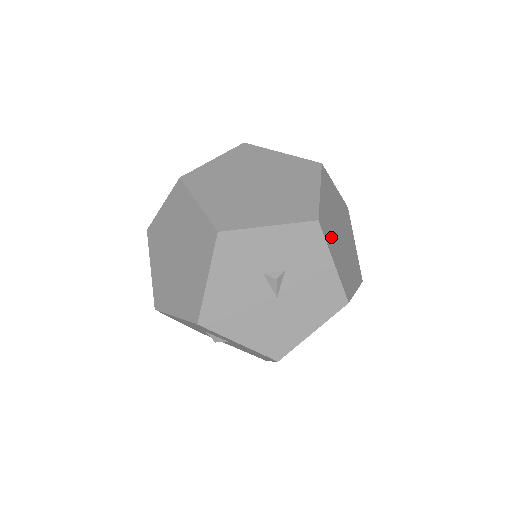
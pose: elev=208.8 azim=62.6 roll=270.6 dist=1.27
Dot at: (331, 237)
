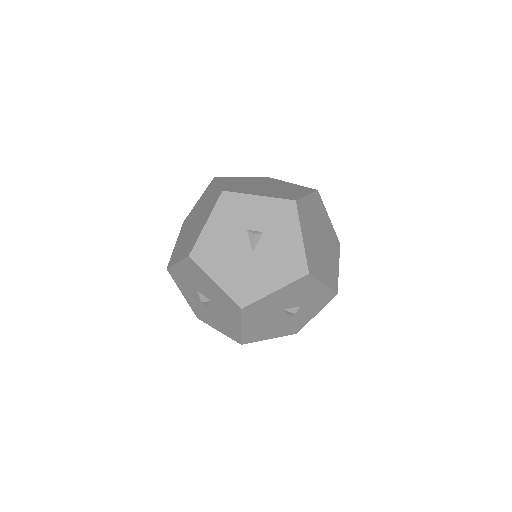
Dot at: (307, 225)
